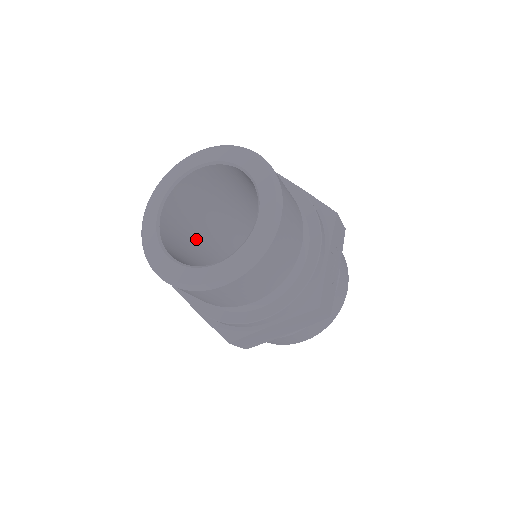
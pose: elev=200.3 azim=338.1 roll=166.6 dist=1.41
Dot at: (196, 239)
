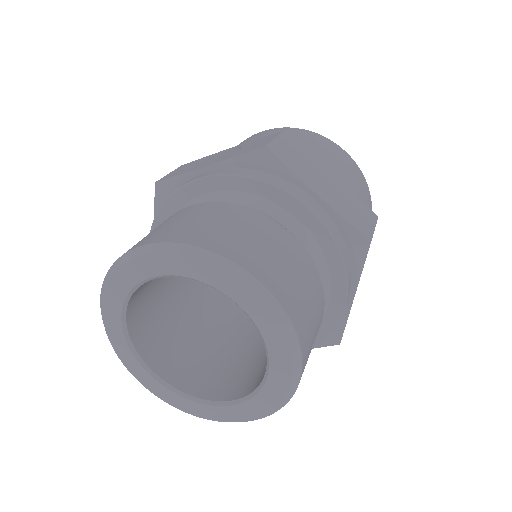
Dot at: occluded
